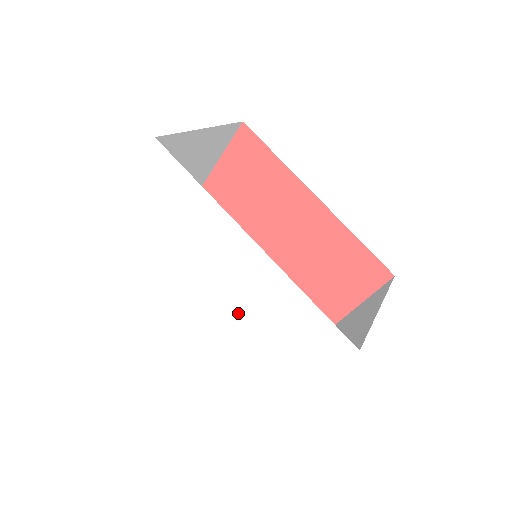
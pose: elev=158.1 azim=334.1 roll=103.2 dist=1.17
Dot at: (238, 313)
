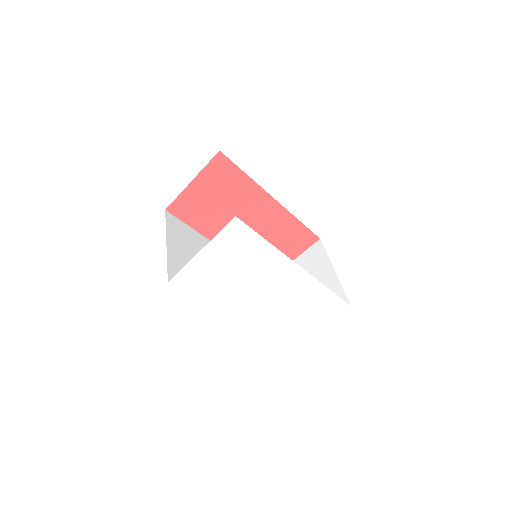
Dot at: (279, 305)
